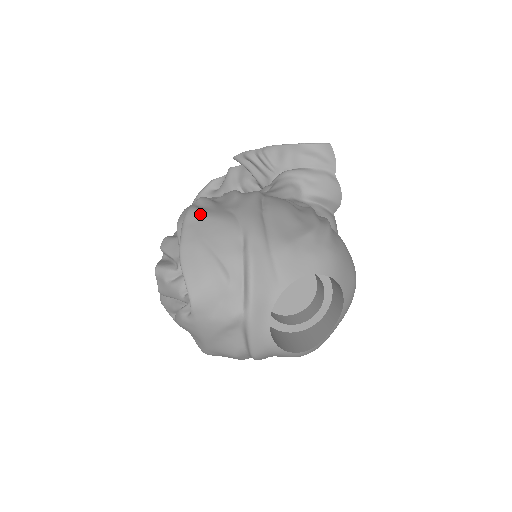
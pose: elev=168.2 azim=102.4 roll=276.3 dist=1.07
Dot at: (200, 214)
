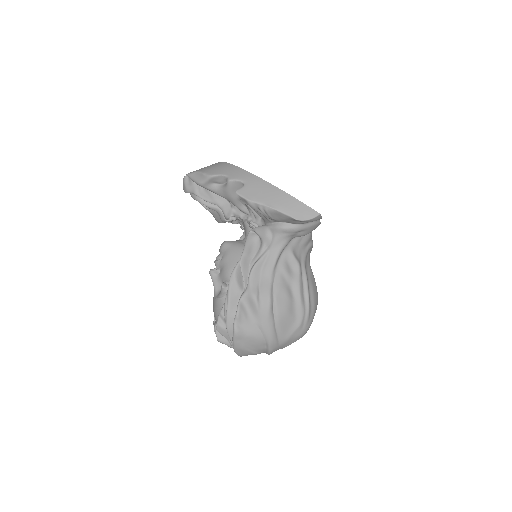
Dot at: (242, 335)
